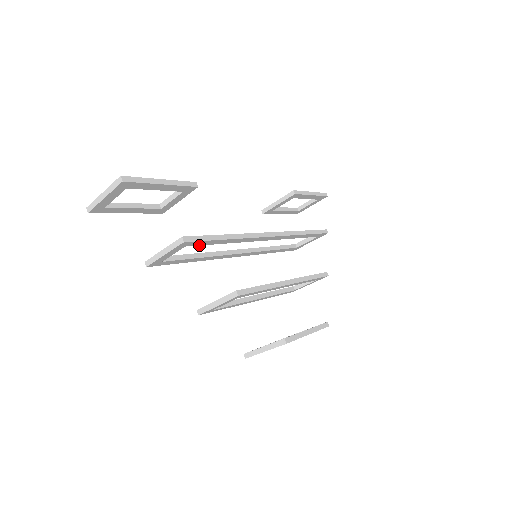
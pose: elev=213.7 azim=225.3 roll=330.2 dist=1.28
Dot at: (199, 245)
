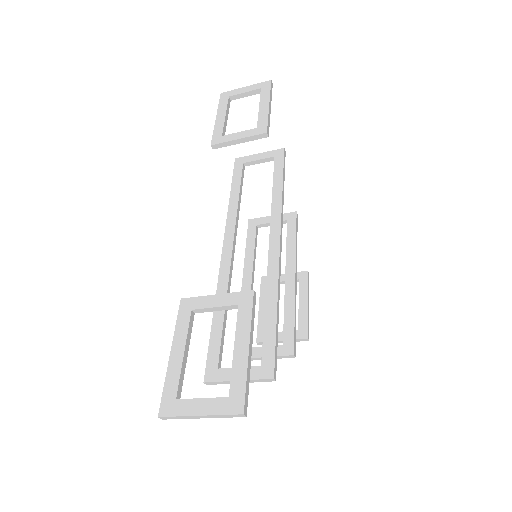
Dot at: (264, 347)
